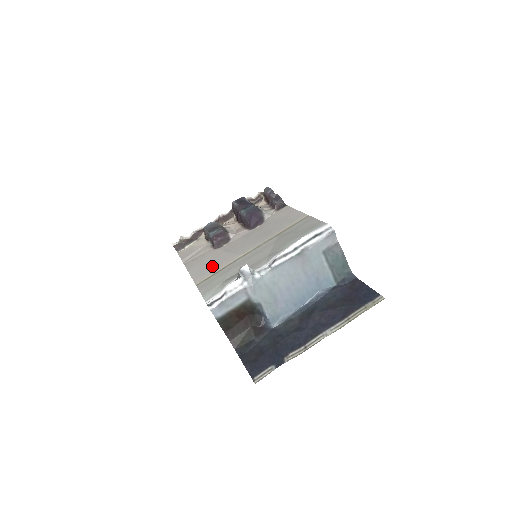
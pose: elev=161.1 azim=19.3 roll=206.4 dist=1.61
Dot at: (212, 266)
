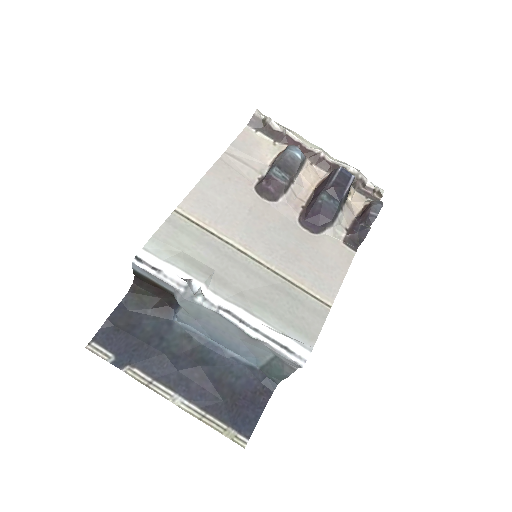
Dot at: (216, 210)
